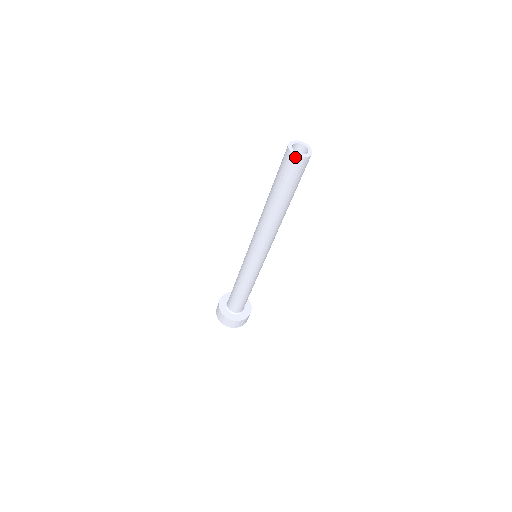
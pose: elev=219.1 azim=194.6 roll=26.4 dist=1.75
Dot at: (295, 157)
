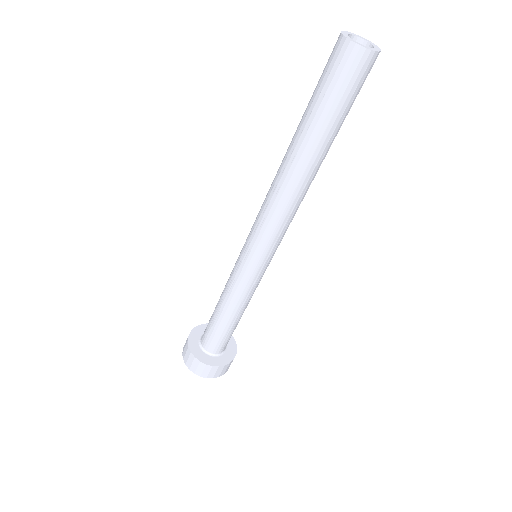
Dot at: (342, 40)
